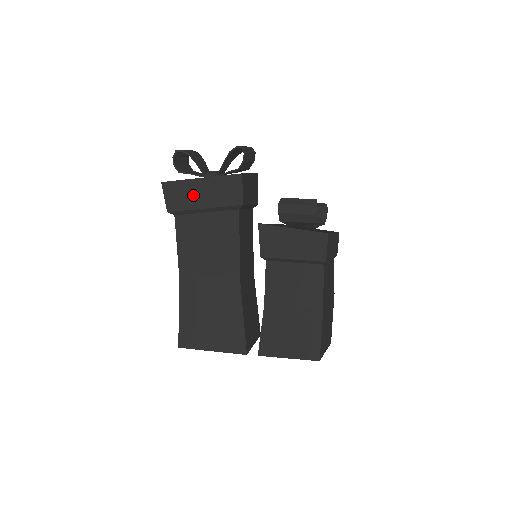
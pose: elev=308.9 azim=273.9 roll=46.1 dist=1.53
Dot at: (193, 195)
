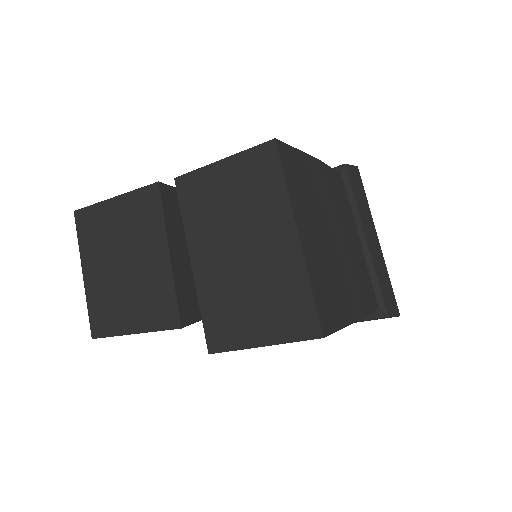
Dot at: occluded
